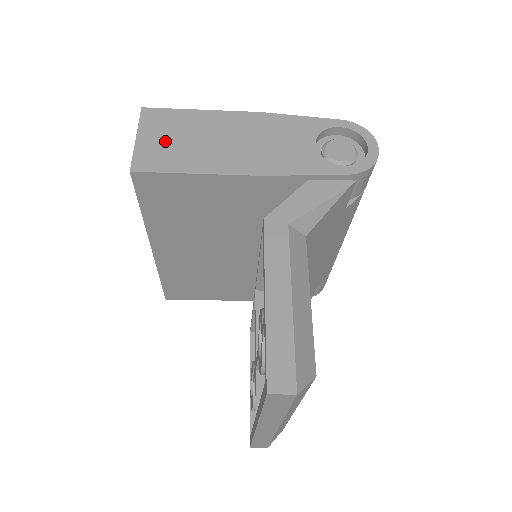
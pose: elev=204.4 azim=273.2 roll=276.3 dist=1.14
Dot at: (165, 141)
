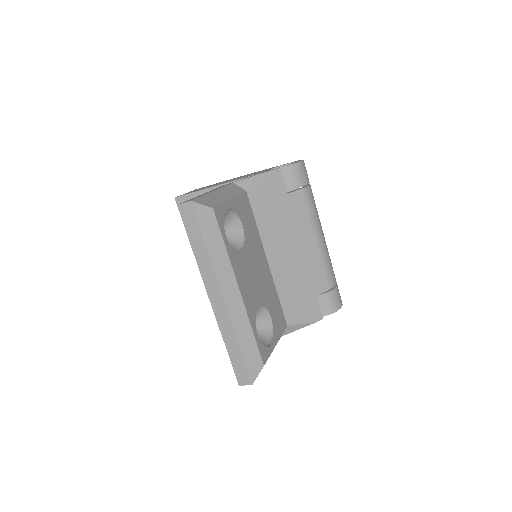
Dot at: occluded
